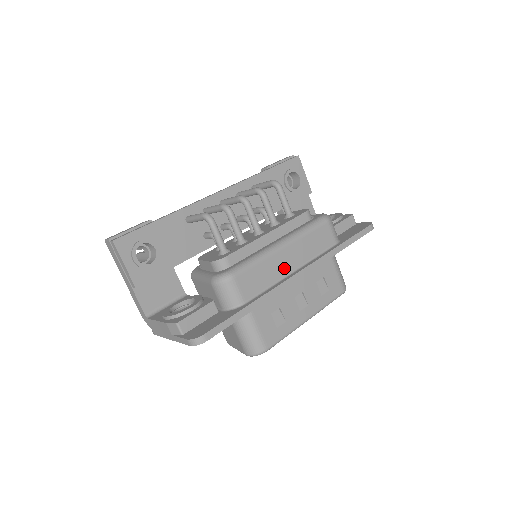
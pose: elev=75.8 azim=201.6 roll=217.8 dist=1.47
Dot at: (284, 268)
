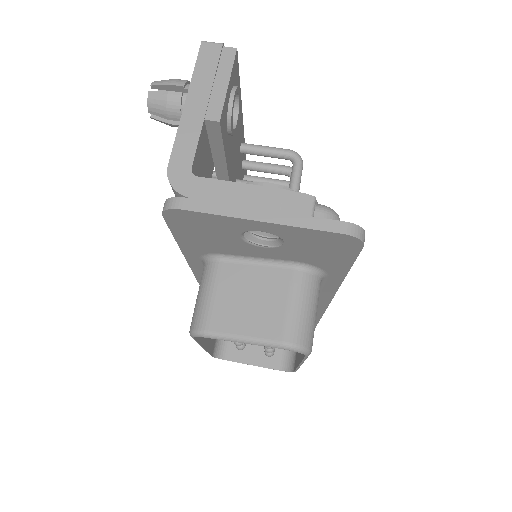
Dot at: occluded
